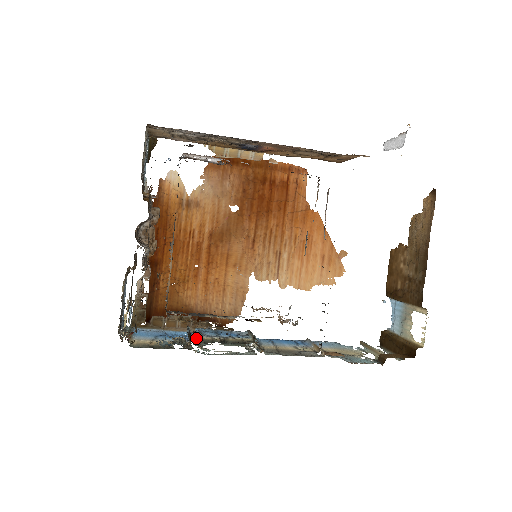
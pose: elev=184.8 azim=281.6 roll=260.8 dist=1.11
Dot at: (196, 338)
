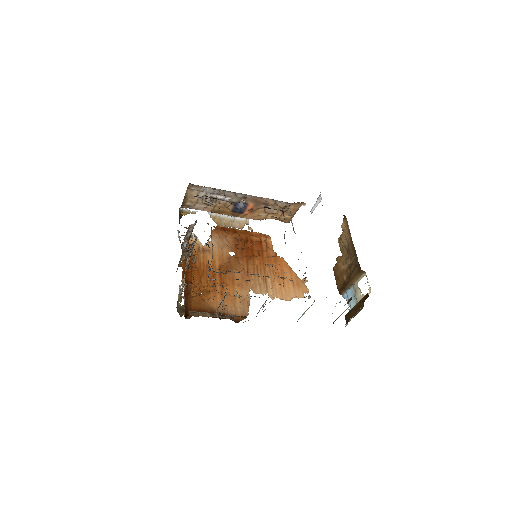
Dot at: occluded
